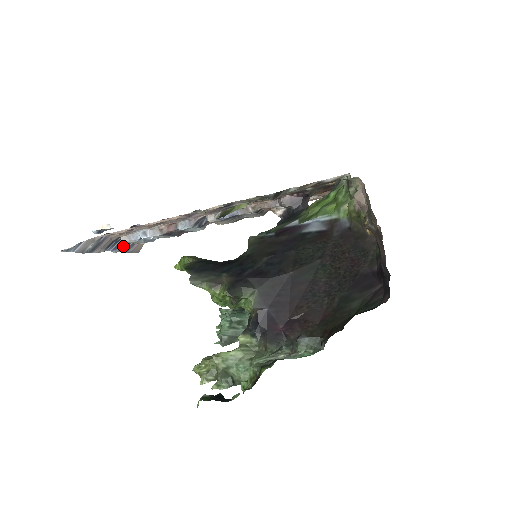
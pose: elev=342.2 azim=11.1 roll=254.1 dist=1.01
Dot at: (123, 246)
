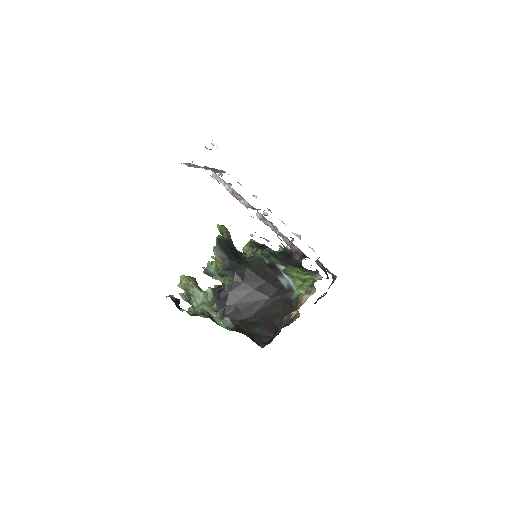
Dot at: (212, 169)
